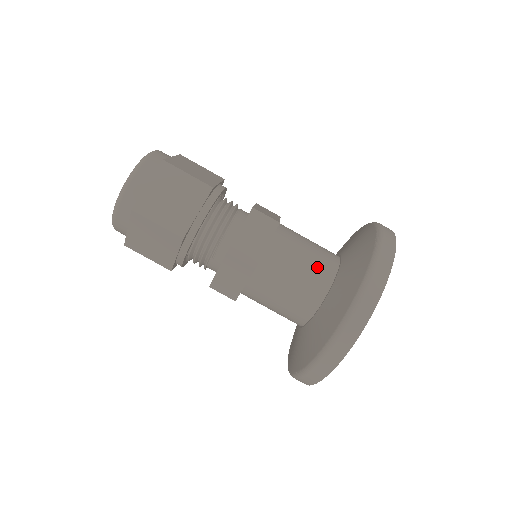
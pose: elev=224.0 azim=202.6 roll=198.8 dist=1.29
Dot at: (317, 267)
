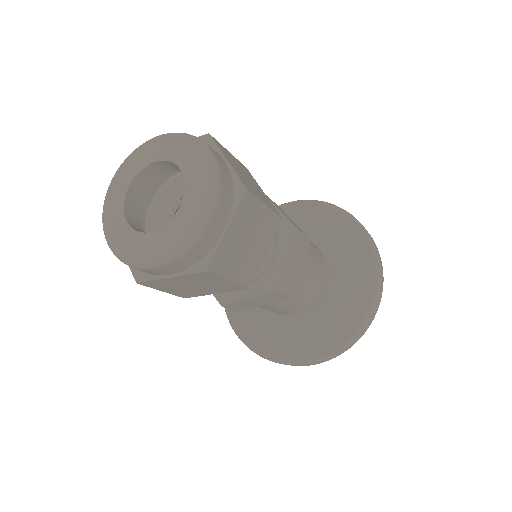
Dot at: (320, 274)
